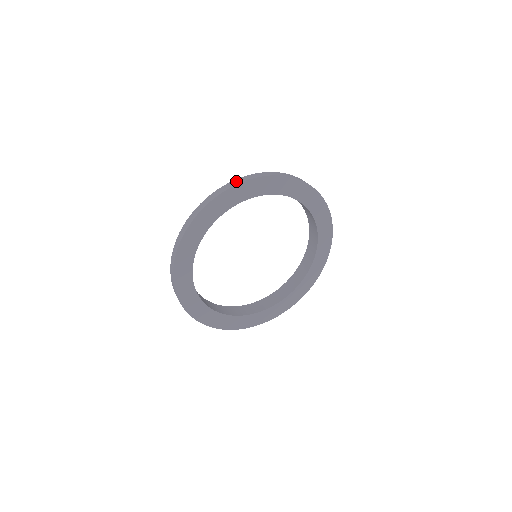
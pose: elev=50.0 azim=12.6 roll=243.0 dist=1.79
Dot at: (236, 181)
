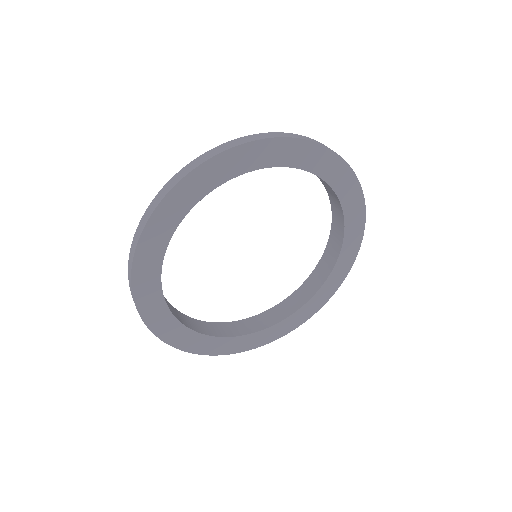
Dot at: (215, 150)
